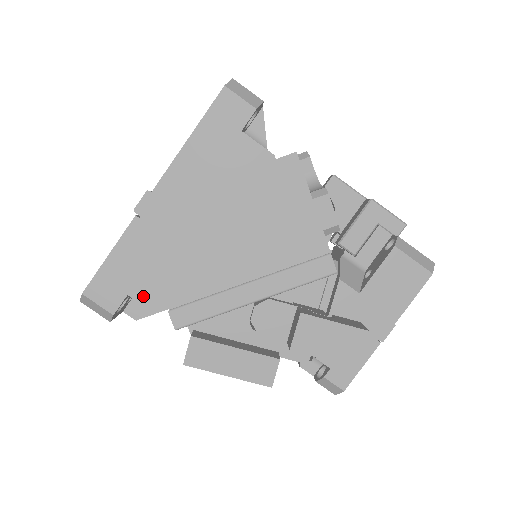
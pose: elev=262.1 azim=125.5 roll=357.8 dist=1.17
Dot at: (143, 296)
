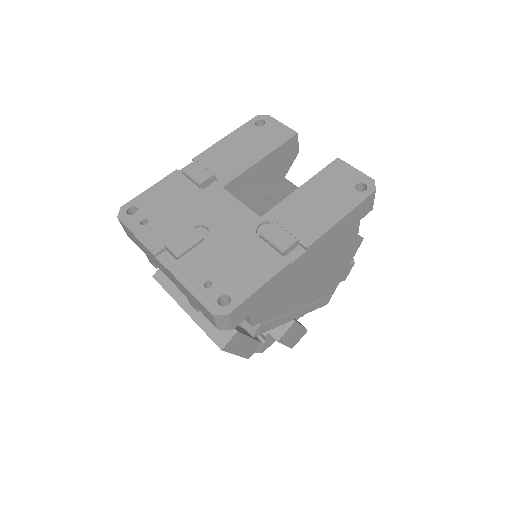
Dot at: (255, 316)
